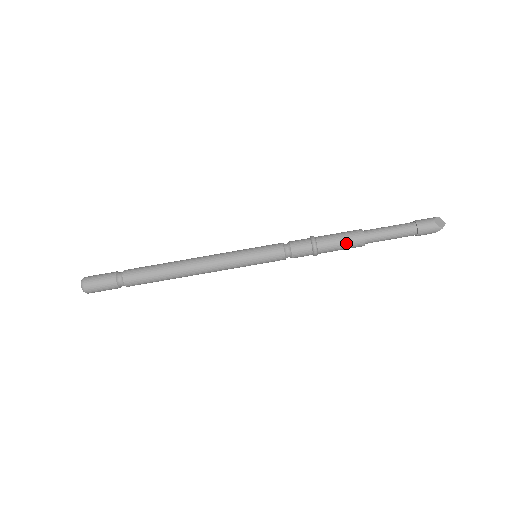
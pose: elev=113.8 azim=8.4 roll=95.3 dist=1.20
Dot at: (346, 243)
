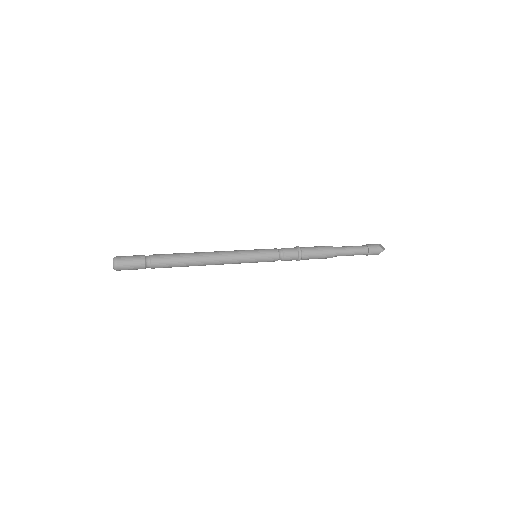
Dot at: (322, 252)
